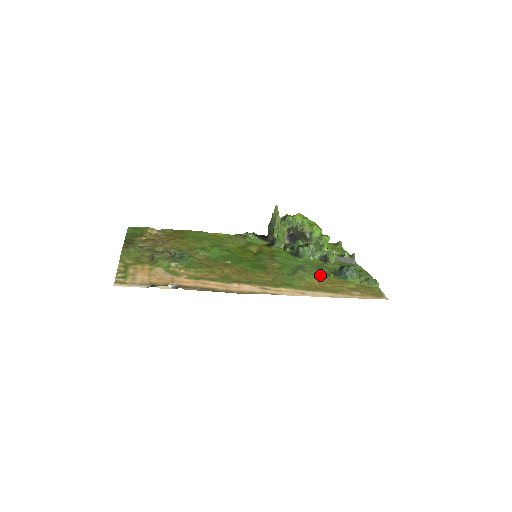
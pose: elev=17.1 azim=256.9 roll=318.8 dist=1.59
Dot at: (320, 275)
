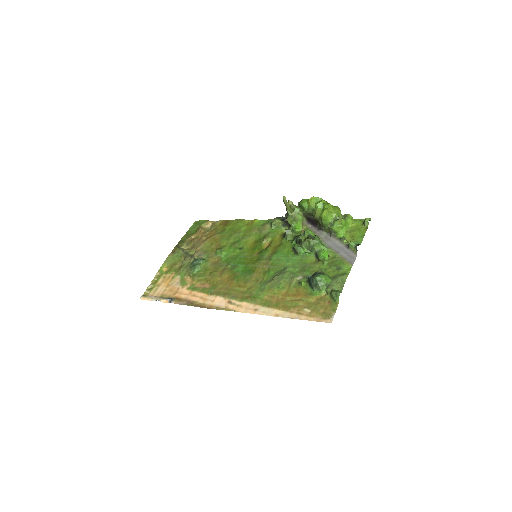
Dot at: (291, 283)
